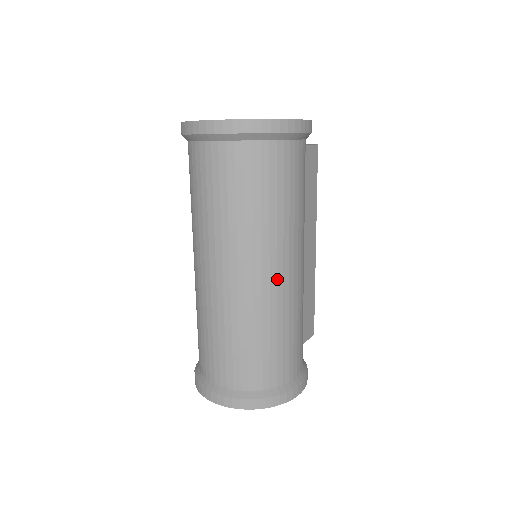
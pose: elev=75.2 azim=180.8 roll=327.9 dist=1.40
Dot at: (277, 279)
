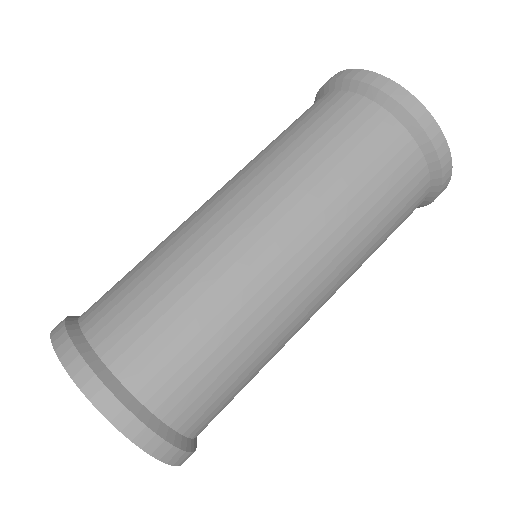
Dot at: occluded
